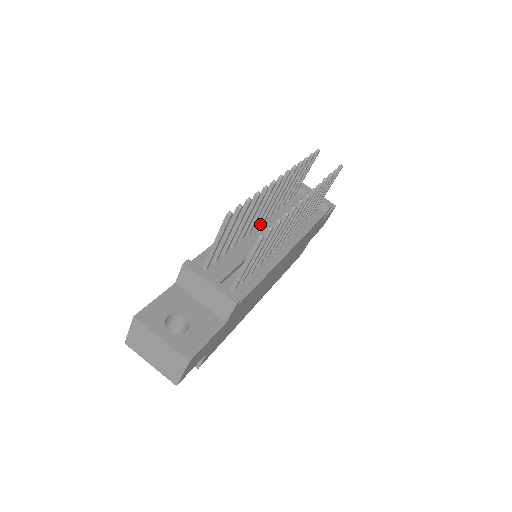
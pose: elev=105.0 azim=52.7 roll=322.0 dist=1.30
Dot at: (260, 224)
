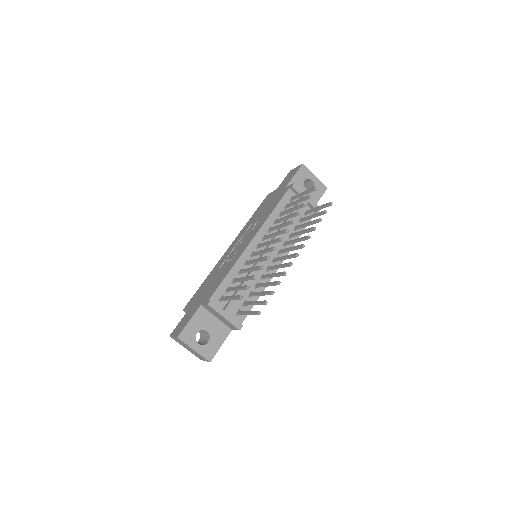
Dot at: occluded
